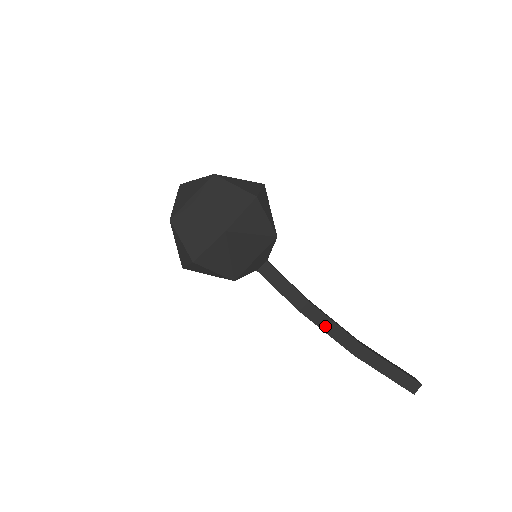
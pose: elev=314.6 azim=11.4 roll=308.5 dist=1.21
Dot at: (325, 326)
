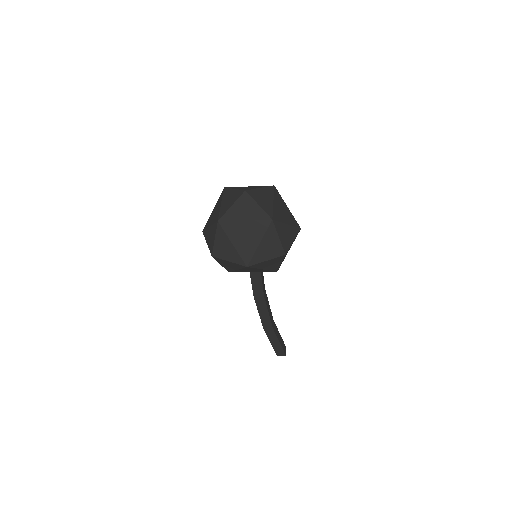
Dot at: (261, 310)
